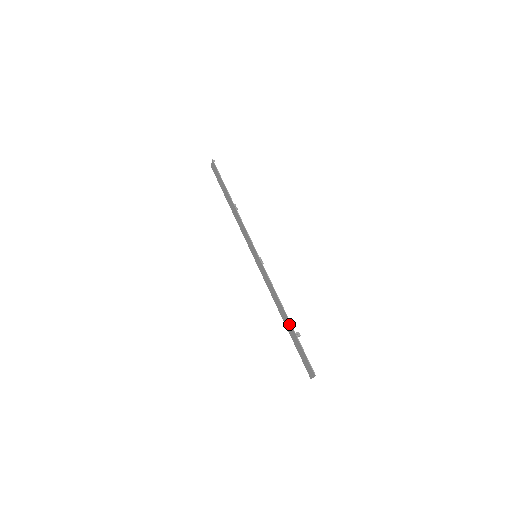
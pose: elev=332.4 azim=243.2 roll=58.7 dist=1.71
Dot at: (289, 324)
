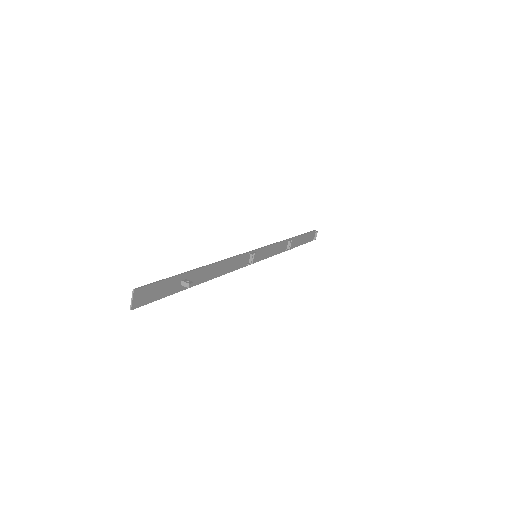
Dot at: (194, 272)
